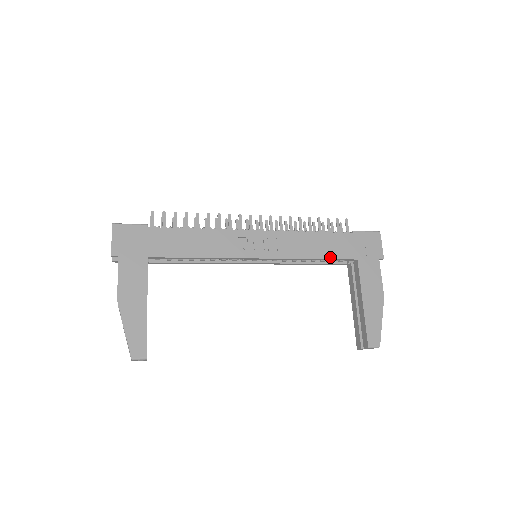
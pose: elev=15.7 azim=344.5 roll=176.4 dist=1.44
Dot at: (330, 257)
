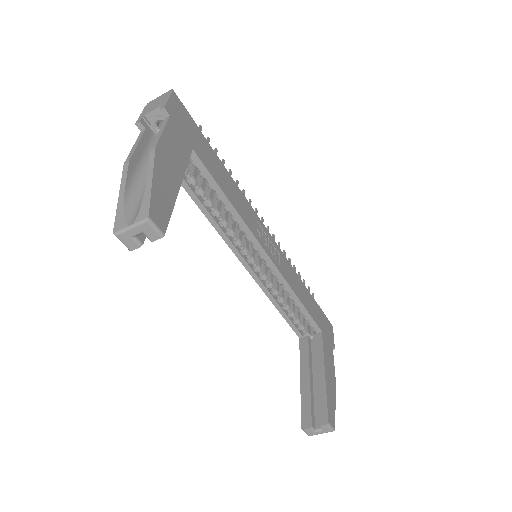
Dot at: (308, 310)
